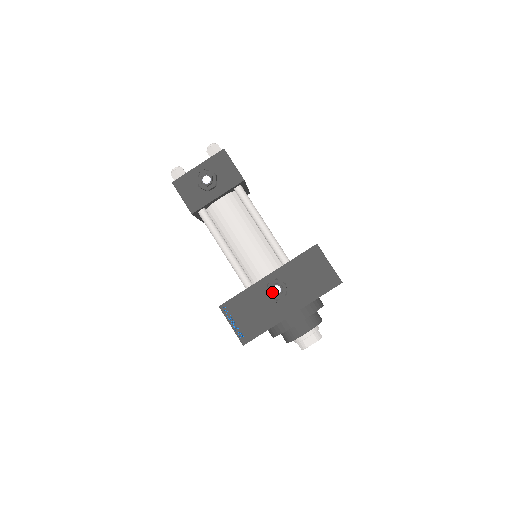
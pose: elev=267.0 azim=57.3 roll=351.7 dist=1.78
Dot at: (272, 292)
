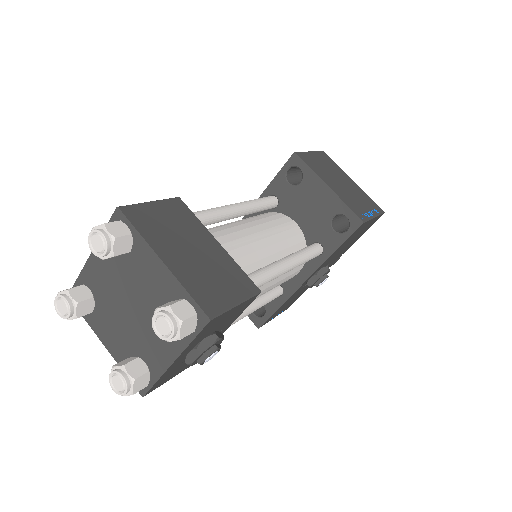
Dot at: occluded
